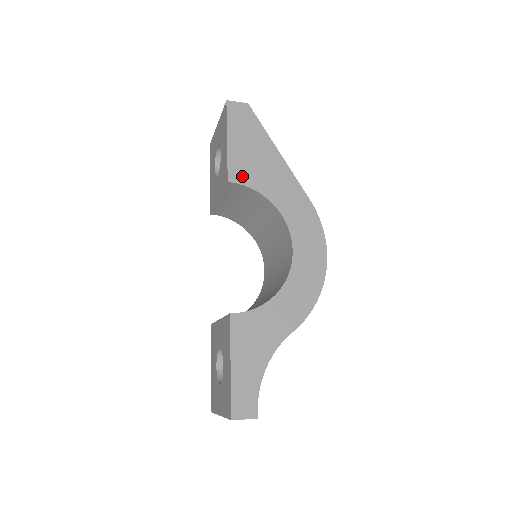
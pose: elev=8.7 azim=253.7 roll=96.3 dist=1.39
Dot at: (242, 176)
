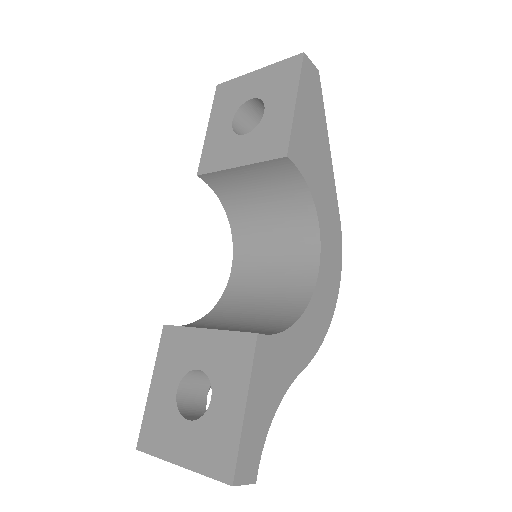
Dot at: (299, 156)
